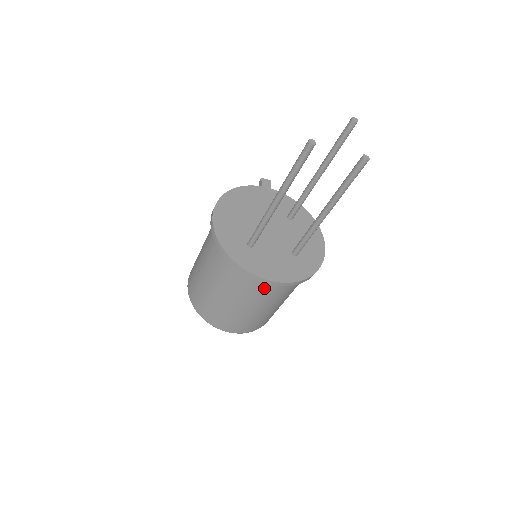
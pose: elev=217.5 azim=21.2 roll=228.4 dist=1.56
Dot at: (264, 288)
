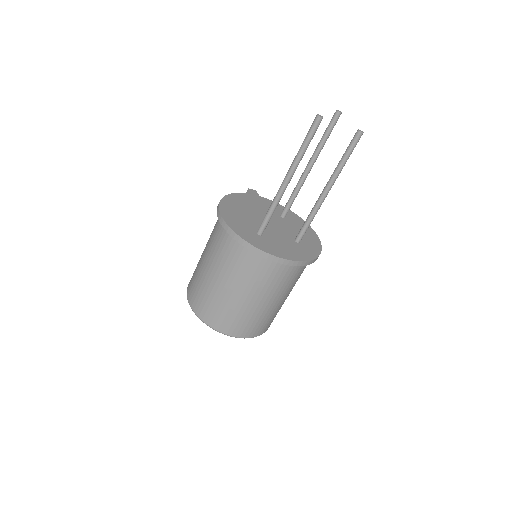
Dot at: (277, 273)
